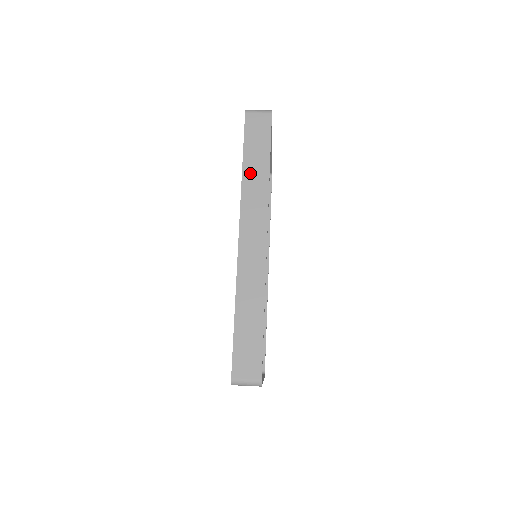
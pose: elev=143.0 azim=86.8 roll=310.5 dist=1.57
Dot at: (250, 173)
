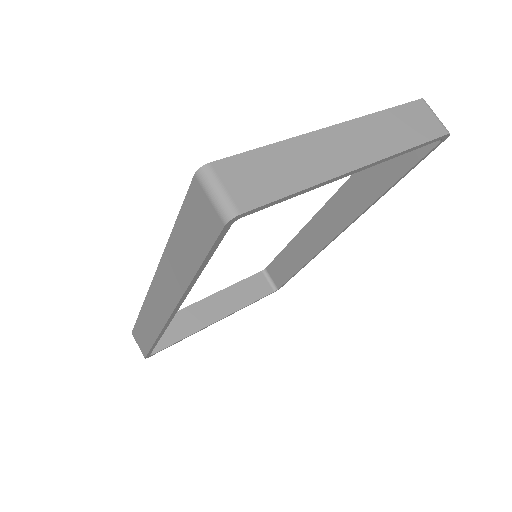
Dot at: (175, 252)
